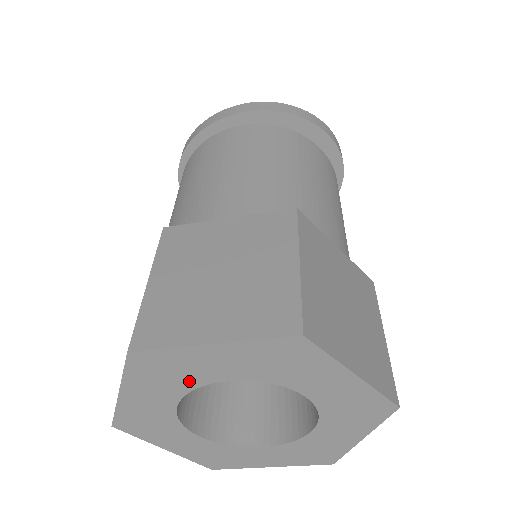
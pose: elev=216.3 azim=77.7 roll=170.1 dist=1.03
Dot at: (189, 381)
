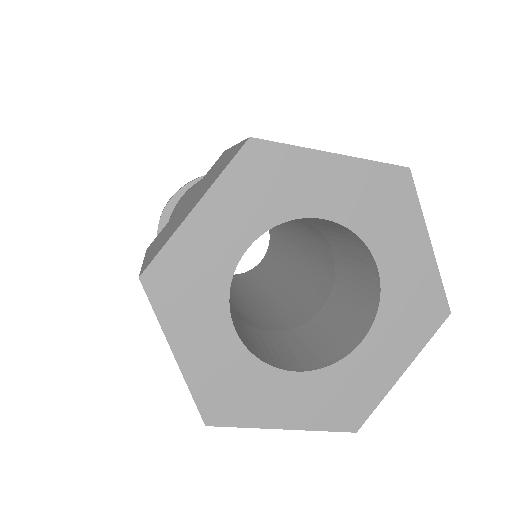
Dot at: (282, 207)
